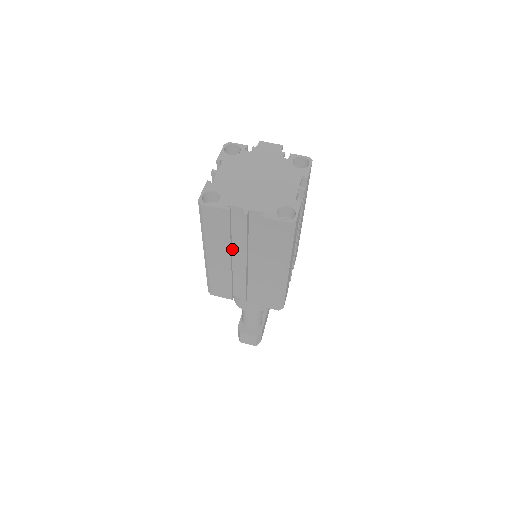
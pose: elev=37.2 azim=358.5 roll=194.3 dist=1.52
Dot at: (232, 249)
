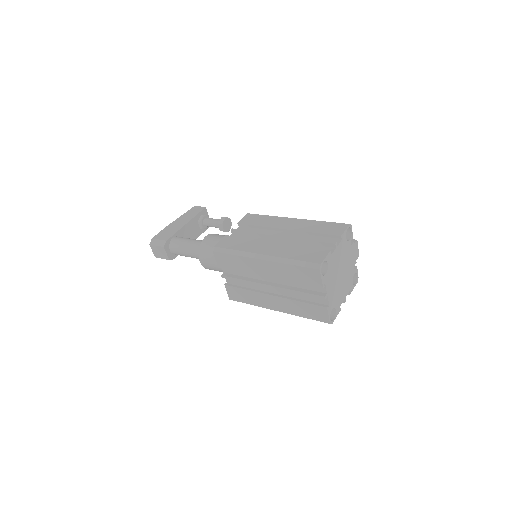
Dot at: occluded
